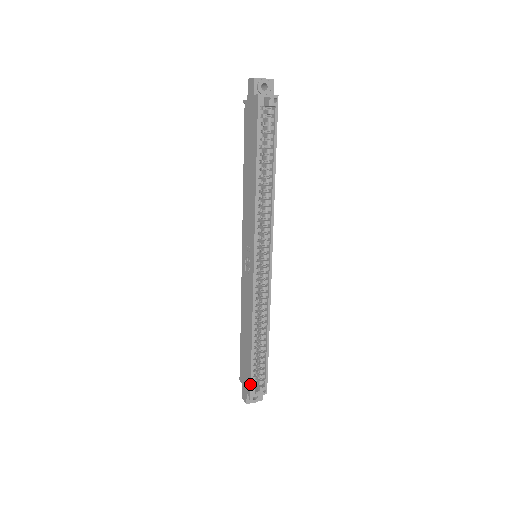
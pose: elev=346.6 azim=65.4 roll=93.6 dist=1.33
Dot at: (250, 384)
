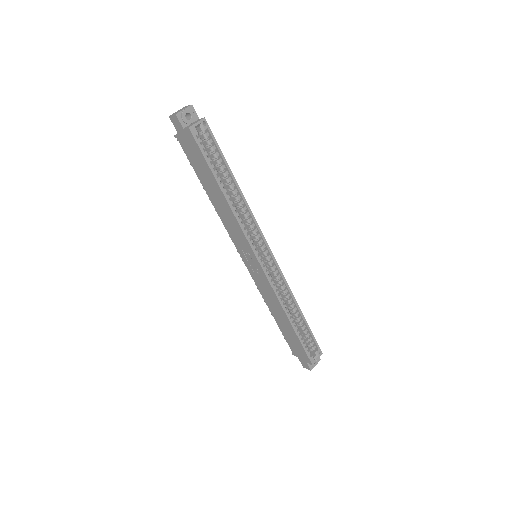
Dot at: (307, 355)
